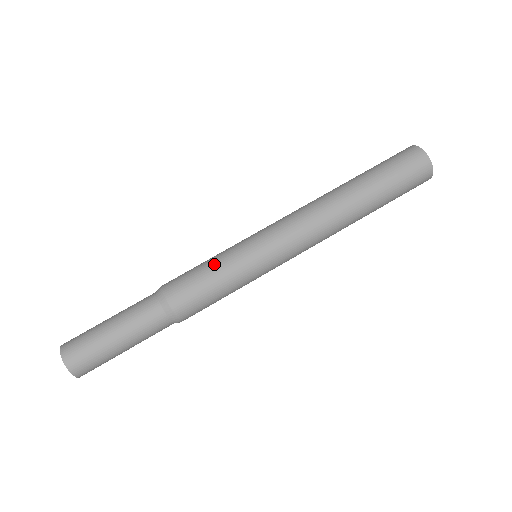
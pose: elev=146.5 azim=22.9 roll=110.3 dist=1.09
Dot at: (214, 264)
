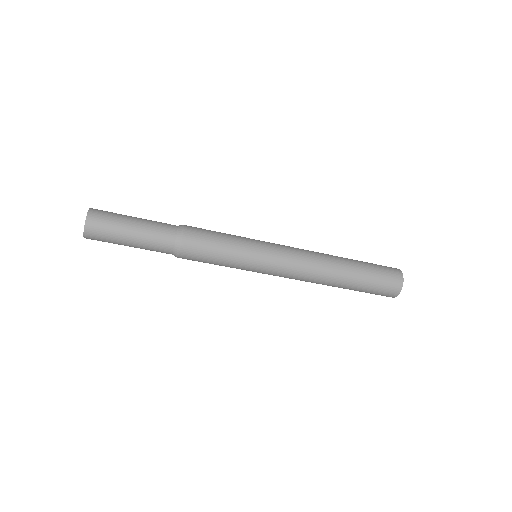
Dot at: (228, 247)
